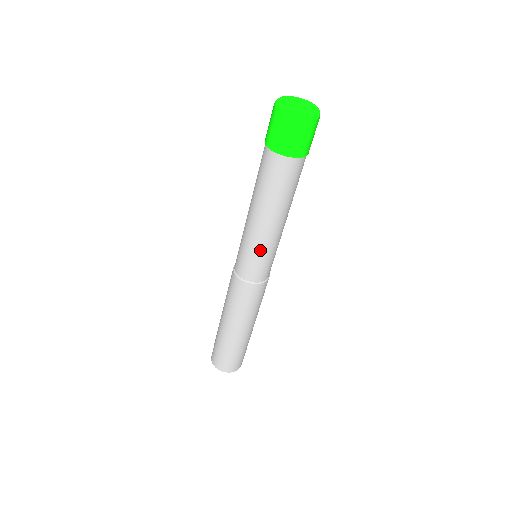
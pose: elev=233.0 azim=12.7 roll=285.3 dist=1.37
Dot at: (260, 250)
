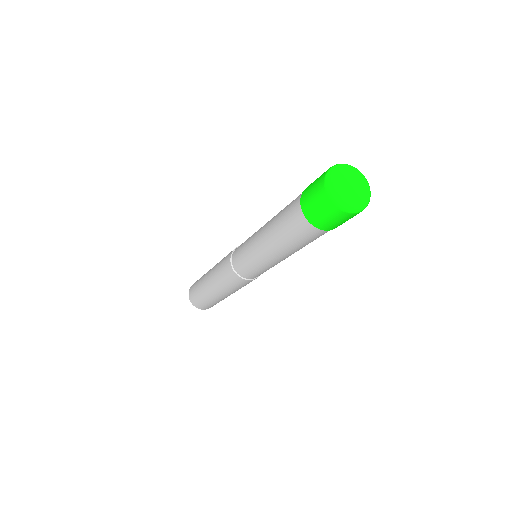
Dot at: (271, 267)
